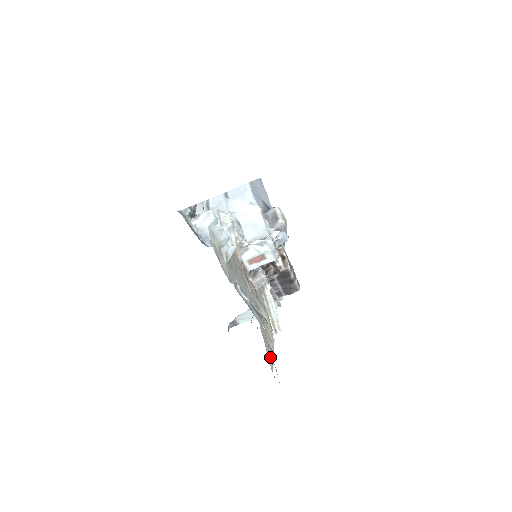
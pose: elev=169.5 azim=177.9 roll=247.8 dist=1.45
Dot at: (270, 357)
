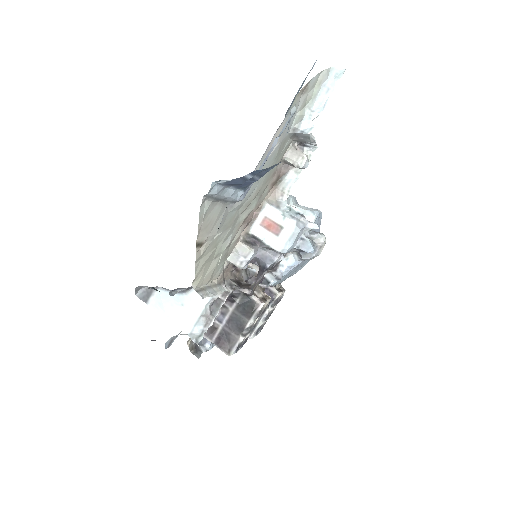
Dot at: (206, 218)
